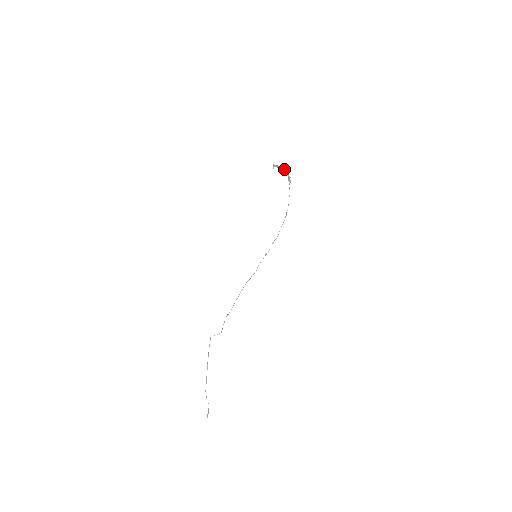
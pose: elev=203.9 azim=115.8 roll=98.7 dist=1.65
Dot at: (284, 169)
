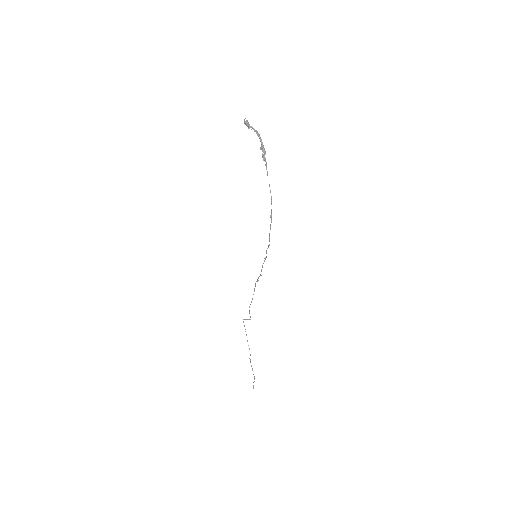
Dot at: (257, 132)
